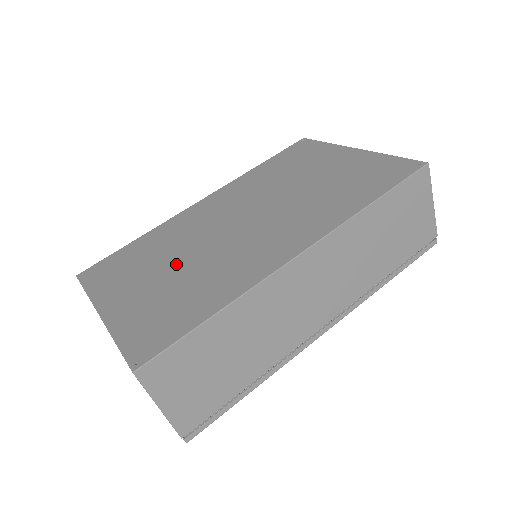
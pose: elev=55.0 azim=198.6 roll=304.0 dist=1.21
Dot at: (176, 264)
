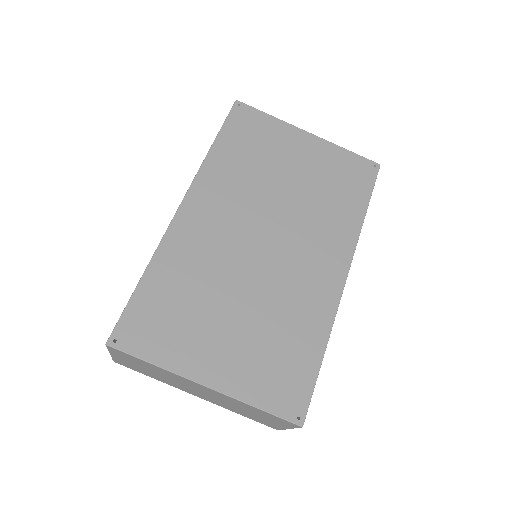
Dot at: (238, 305)
